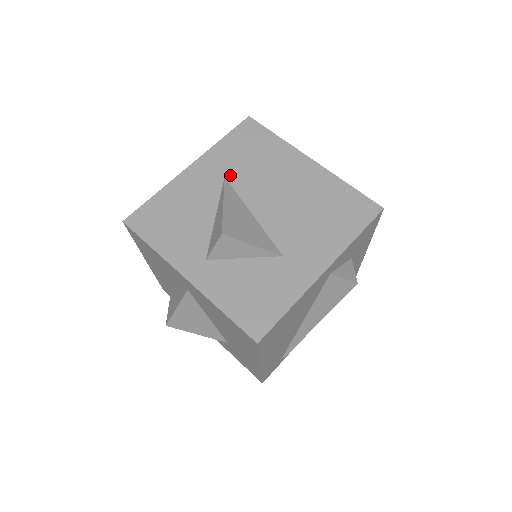
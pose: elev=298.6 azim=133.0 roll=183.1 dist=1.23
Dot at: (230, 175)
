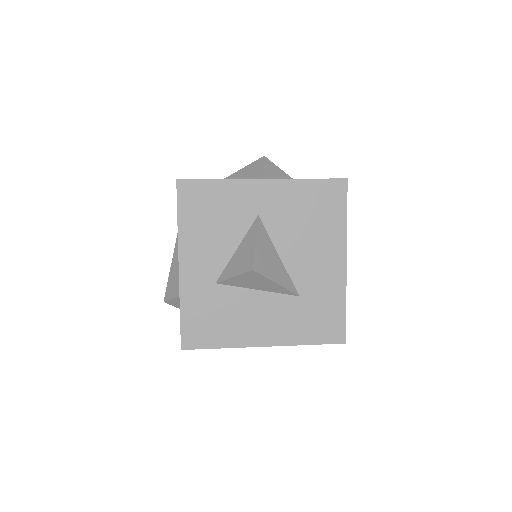
Dot at: occluded
